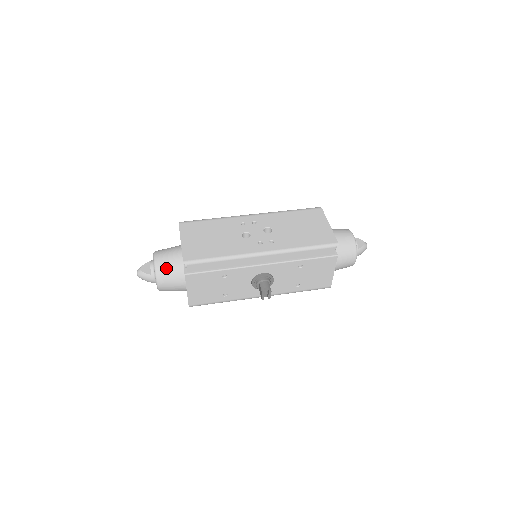
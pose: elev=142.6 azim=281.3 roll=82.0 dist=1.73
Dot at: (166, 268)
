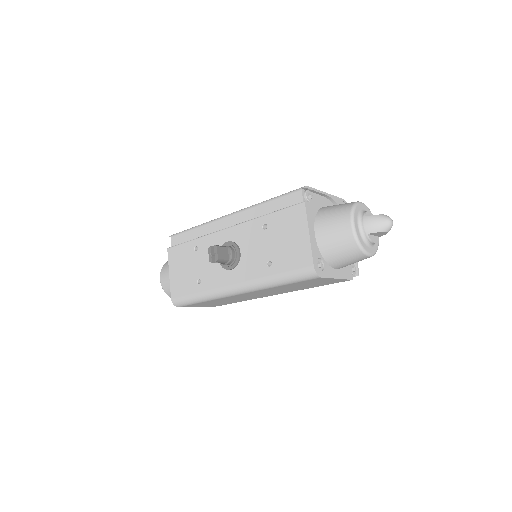
Dot at: occluded
